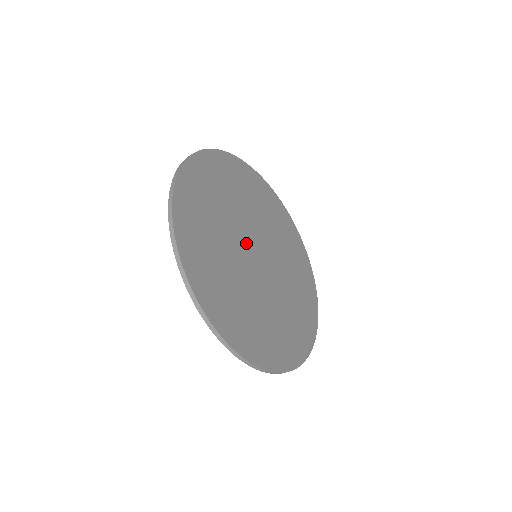
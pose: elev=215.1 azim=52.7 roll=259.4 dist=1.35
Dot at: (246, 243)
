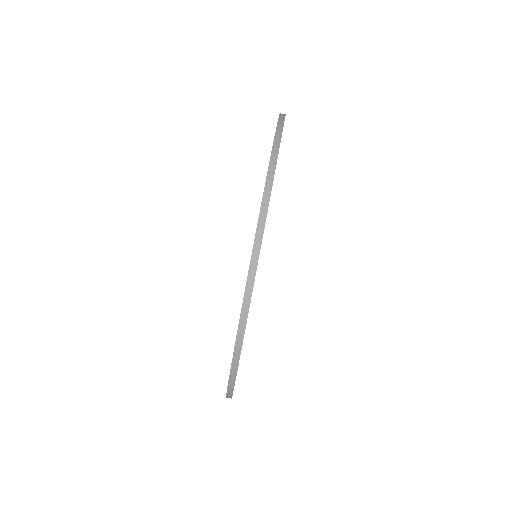
Dot at: occluded
